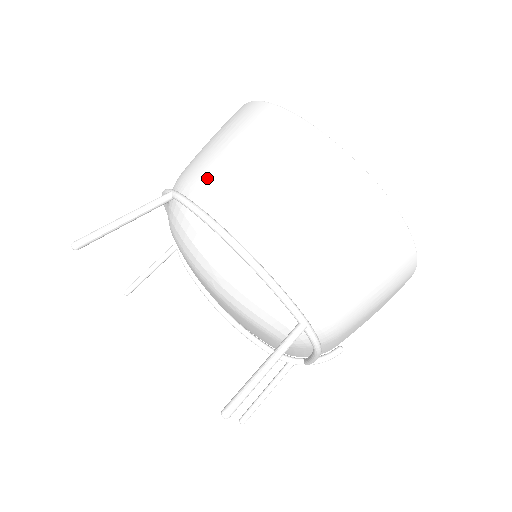
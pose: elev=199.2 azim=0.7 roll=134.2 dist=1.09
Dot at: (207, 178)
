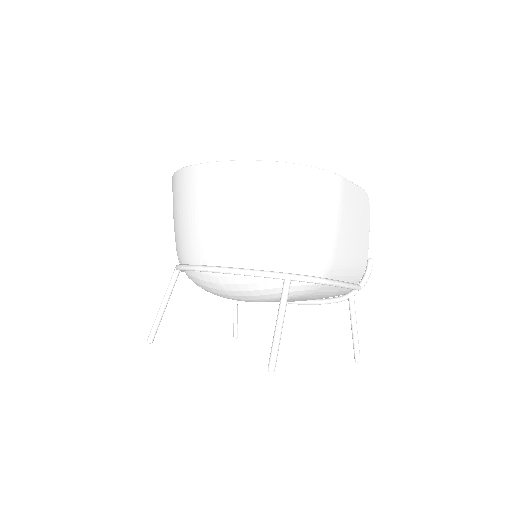
Dot at: (180, 245)
